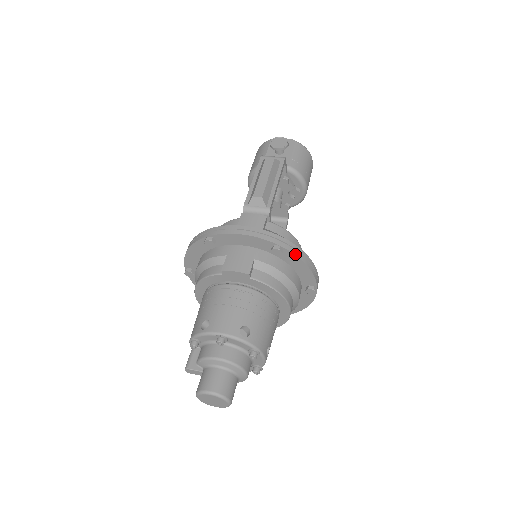
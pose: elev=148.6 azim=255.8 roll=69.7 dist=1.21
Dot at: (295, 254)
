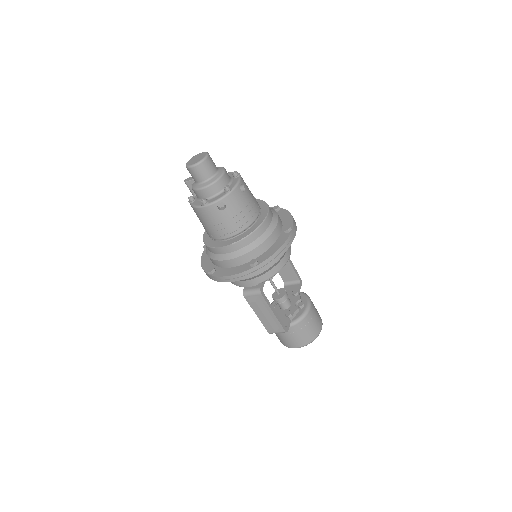
Dot at: (286, 210)
